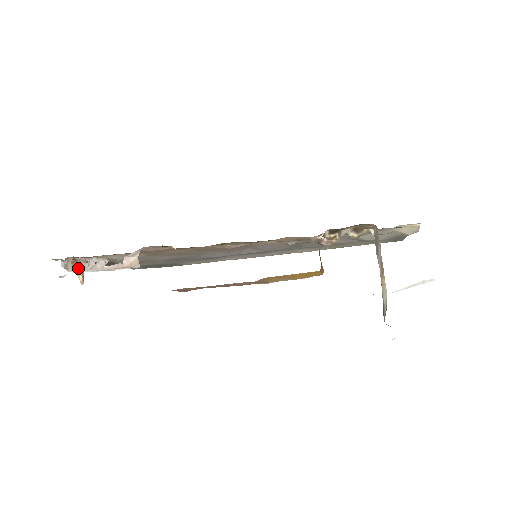
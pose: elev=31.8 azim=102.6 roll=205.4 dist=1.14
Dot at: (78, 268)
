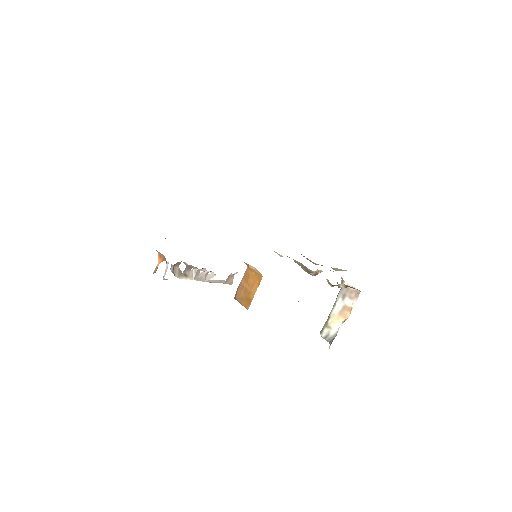
Dot at: (185, 275)
